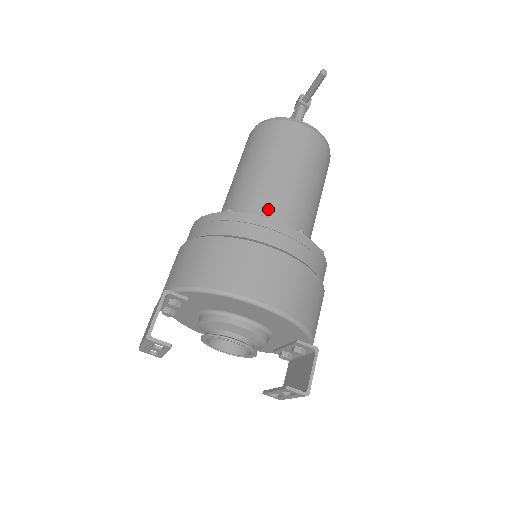
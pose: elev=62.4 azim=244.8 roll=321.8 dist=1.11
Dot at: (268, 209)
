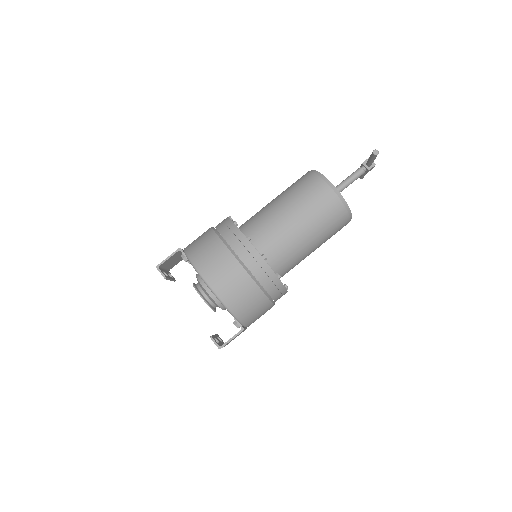
Dot at: (263, 232)
